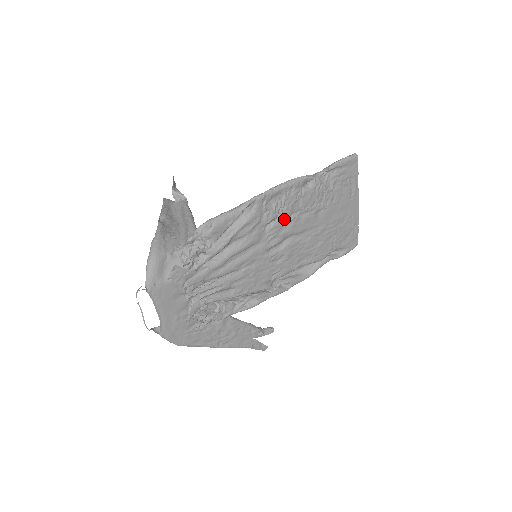
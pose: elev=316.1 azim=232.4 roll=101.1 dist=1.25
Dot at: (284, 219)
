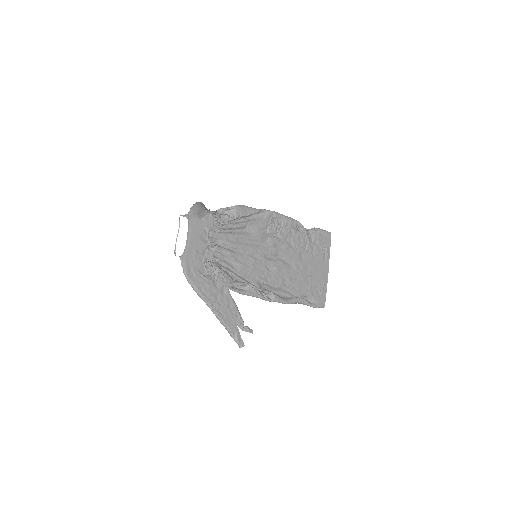
Dot at: (280, 240)
